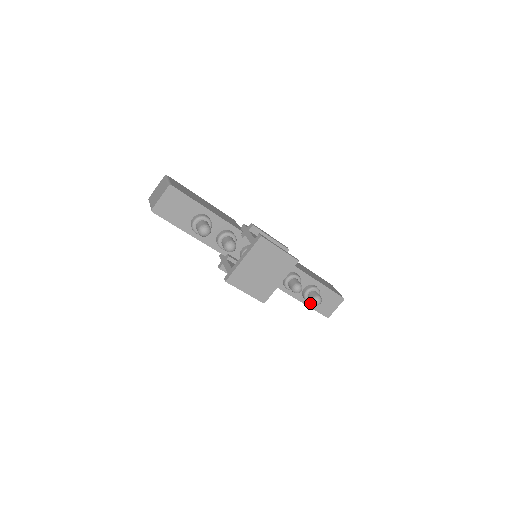
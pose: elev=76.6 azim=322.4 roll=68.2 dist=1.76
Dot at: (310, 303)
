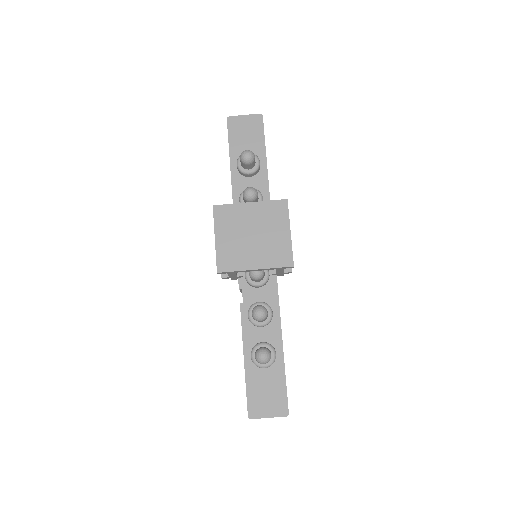
Dot at: (250, 370)
